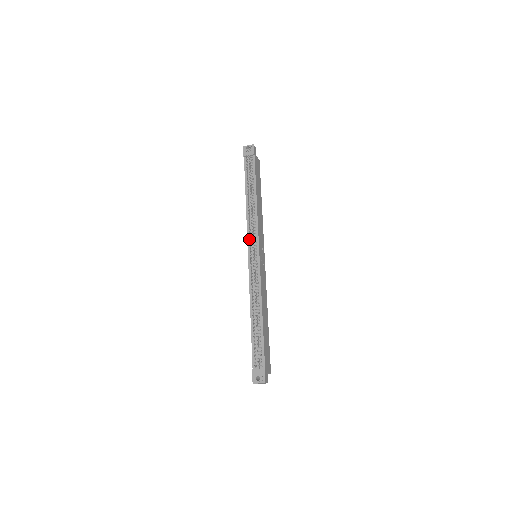
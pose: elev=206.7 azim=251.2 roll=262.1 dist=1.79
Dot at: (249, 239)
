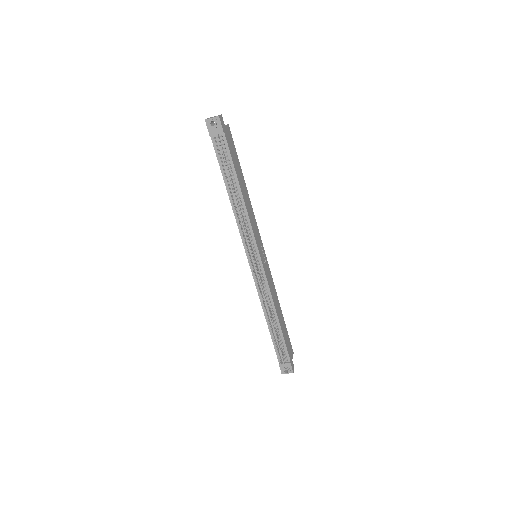
Dot at: occluded
